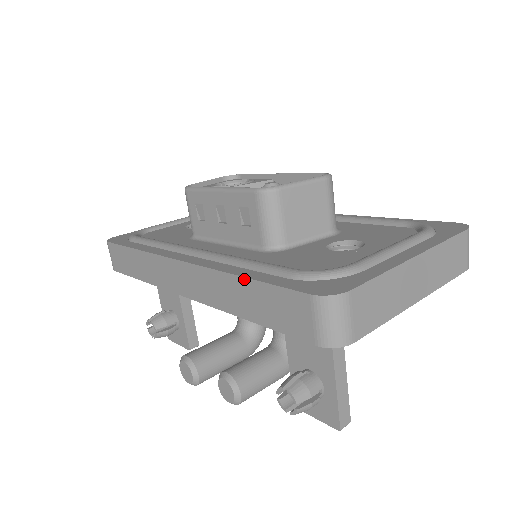
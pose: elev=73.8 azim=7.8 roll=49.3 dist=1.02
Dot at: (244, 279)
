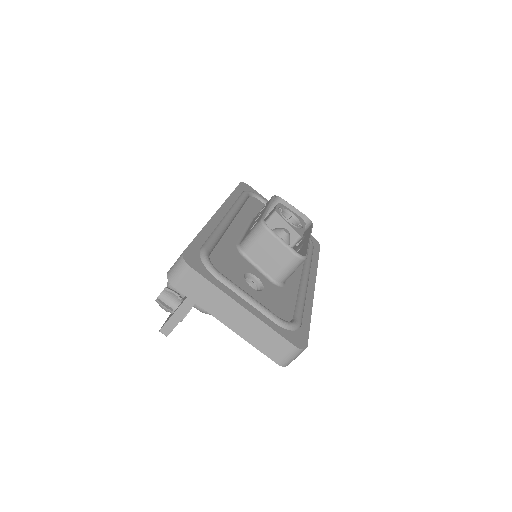
Dot at: (199, 232)
